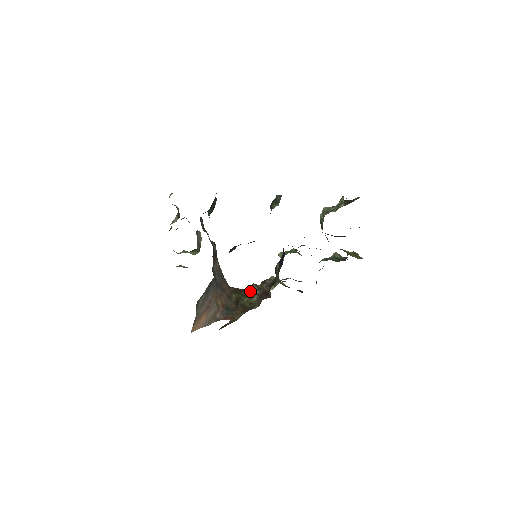
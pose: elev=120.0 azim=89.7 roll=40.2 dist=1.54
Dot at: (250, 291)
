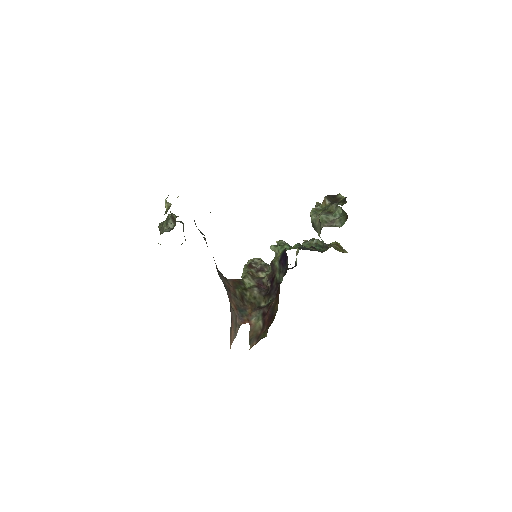
Dot at: (246, 281)
